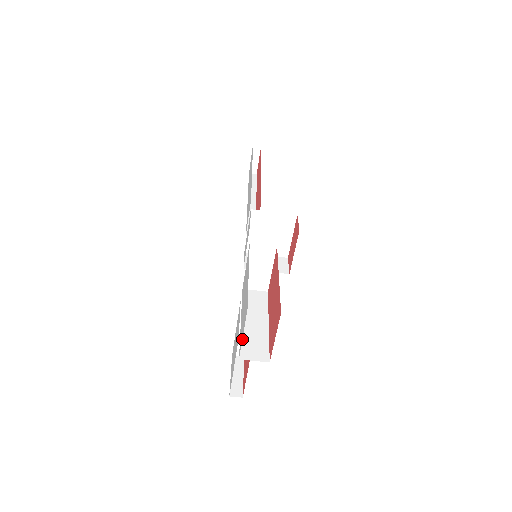
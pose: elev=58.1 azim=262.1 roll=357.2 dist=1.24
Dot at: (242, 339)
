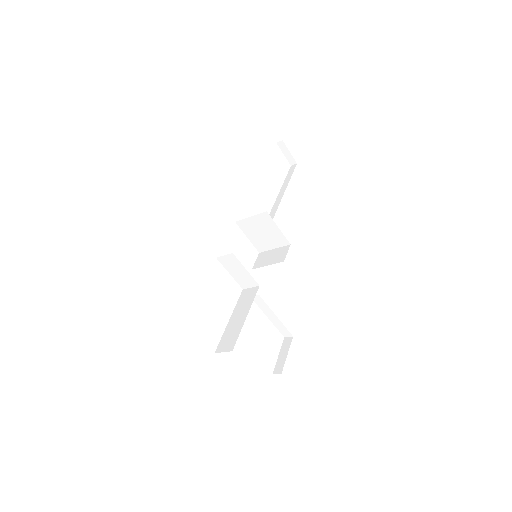
Dot at: (223, 335)
